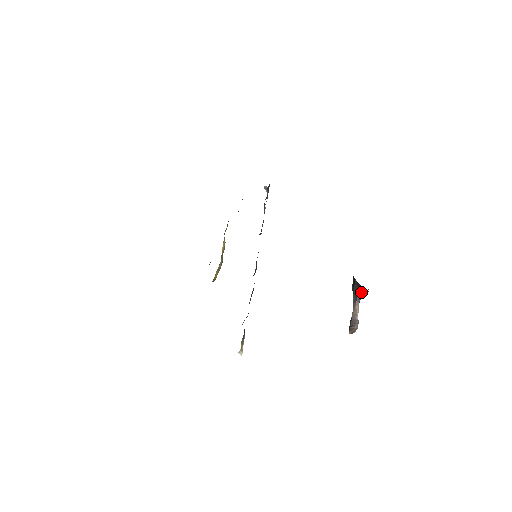
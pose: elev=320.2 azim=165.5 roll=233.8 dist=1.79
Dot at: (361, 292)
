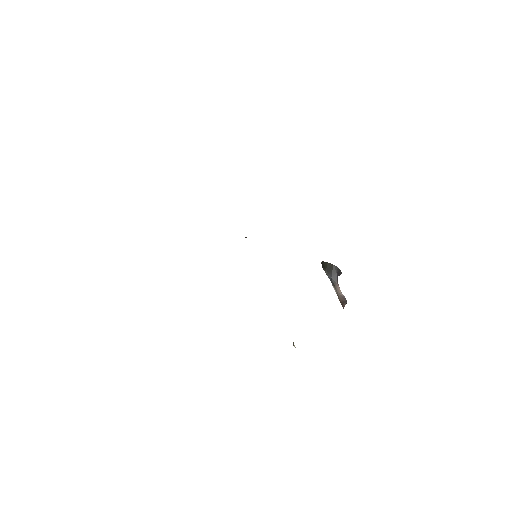
Dot at: (338, 275)
